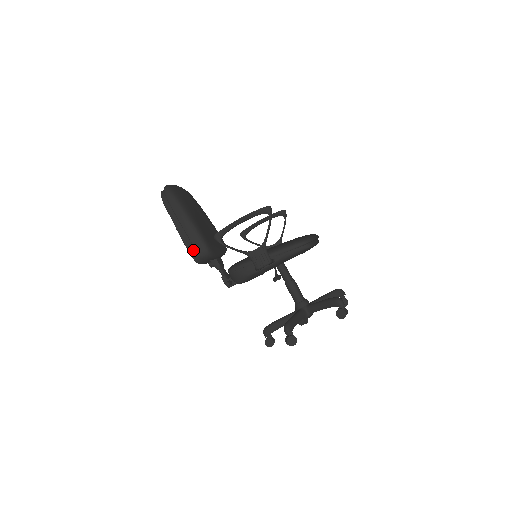
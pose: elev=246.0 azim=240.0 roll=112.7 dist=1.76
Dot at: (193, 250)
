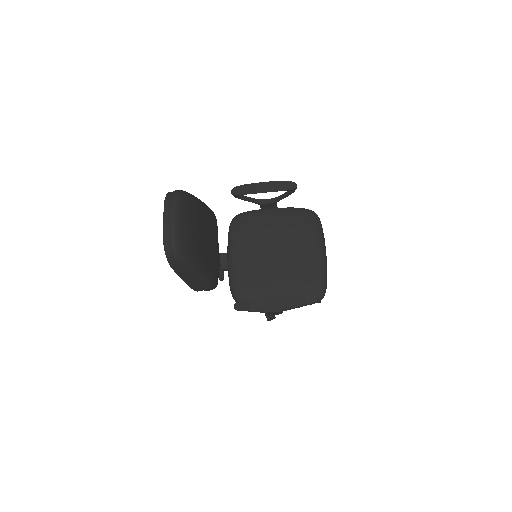
Dot at: (200, 290)
